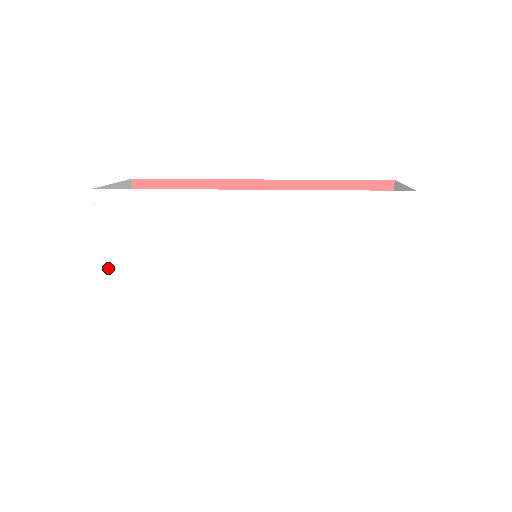
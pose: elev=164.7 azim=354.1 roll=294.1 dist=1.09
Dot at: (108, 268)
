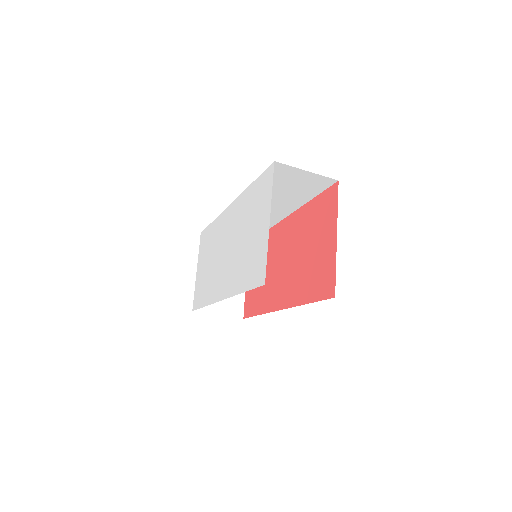
Dot at: (197, 273)
